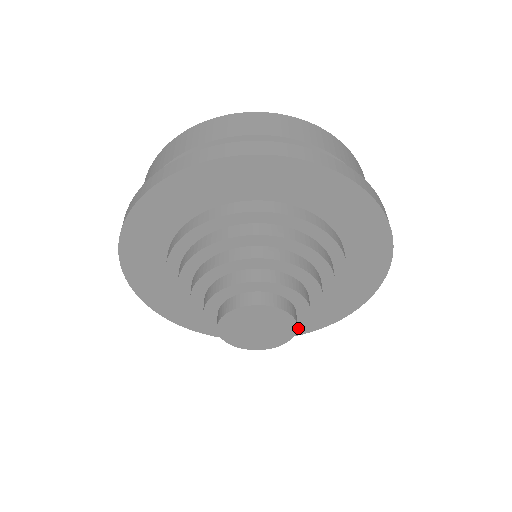
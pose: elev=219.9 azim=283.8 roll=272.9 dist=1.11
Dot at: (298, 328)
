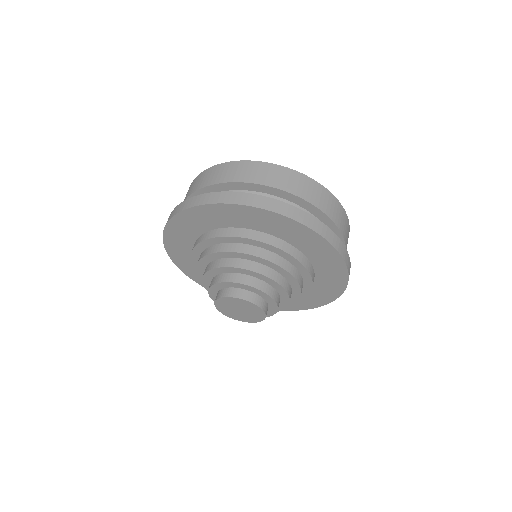
Dot at: (267, 315)
